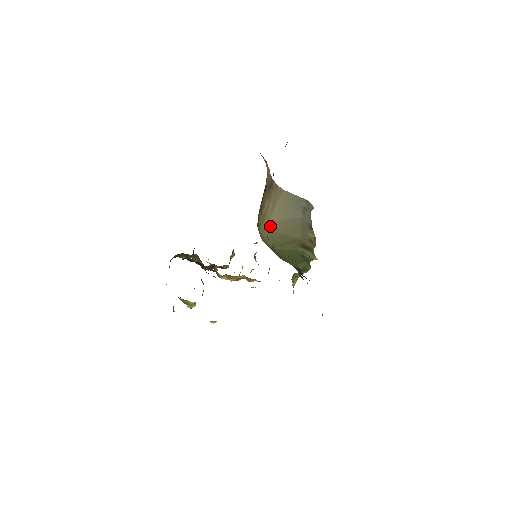
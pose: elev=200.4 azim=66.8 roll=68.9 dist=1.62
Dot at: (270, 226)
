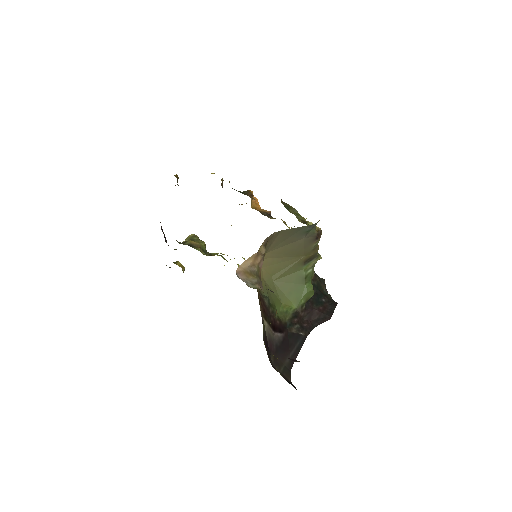
Dot at: (268, 255)
